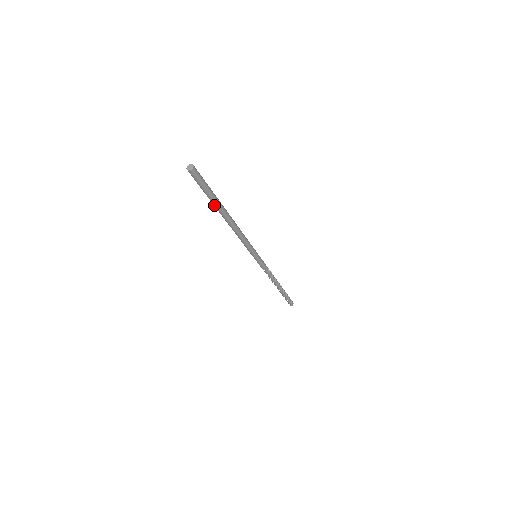
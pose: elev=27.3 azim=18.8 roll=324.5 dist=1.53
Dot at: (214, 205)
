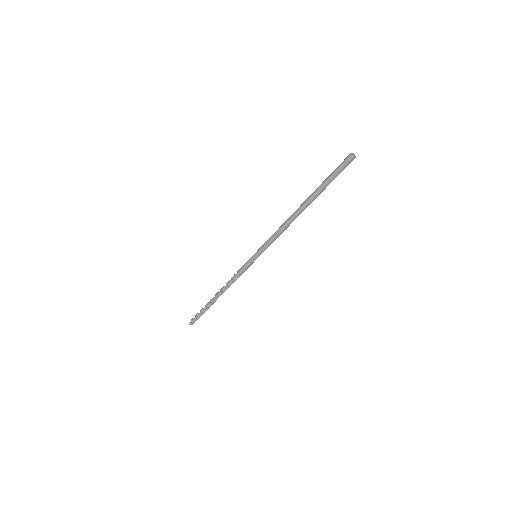
Dot at: (316, 192)
